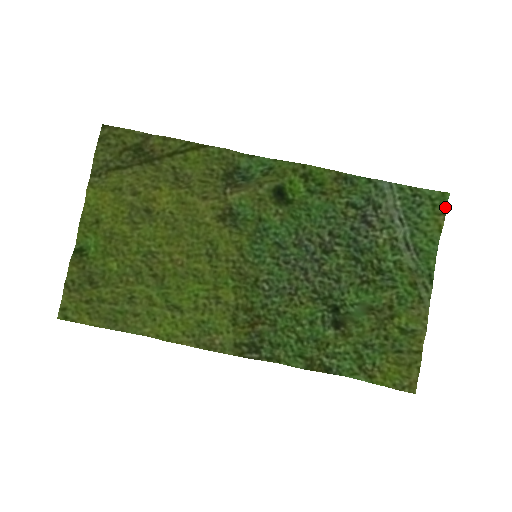
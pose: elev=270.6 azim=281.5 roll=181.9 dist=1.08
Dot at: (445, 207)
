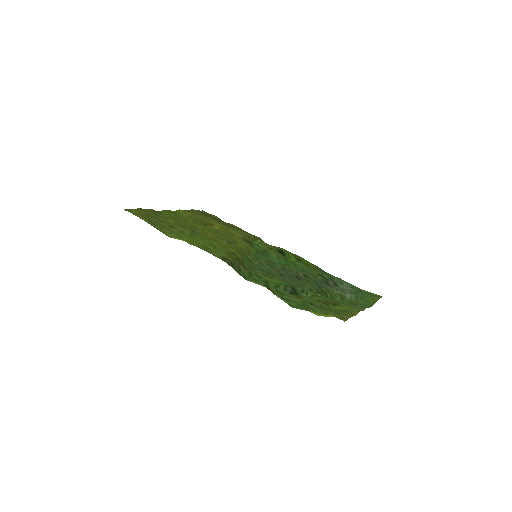
Dot at: (379, 298)
